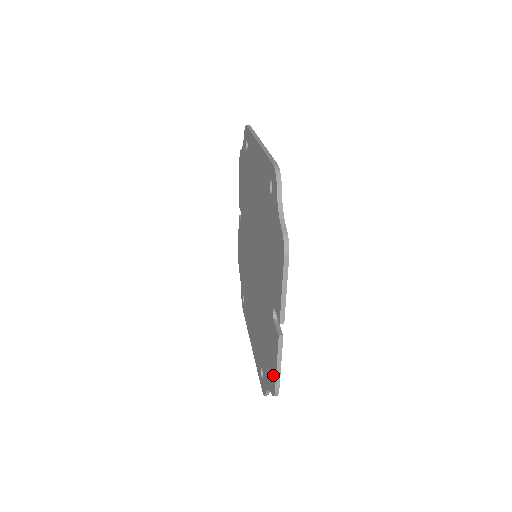
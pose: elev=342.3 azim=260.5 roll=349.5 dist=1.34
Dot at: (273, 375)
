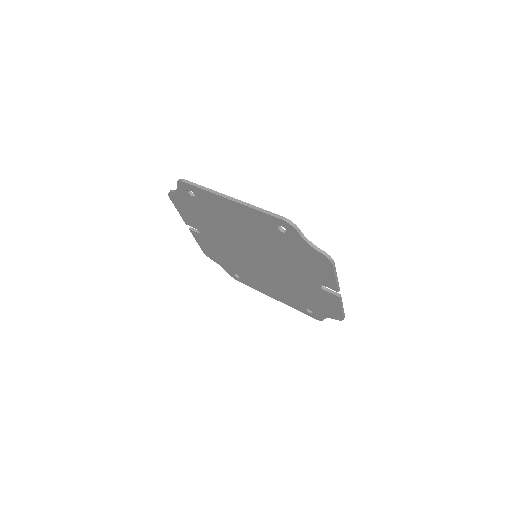
Dot at: (337, 313)
